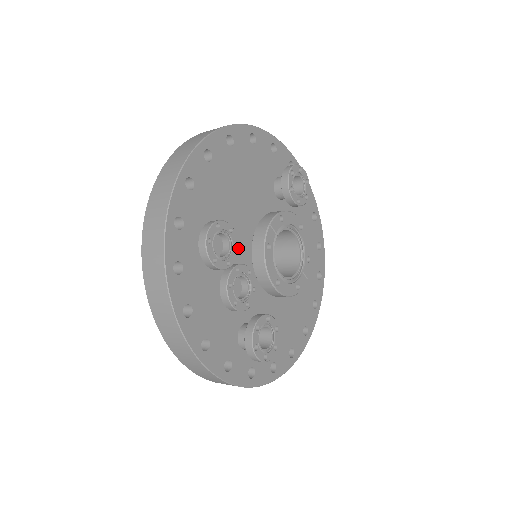
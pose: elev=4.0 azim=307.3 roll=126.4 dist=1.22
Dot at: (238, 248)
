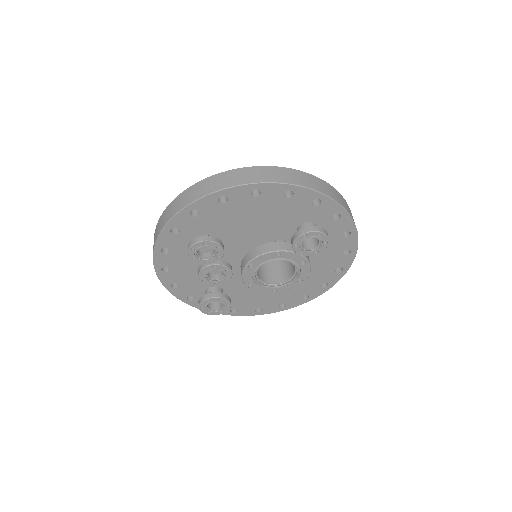
Dot at: (230, 252)
